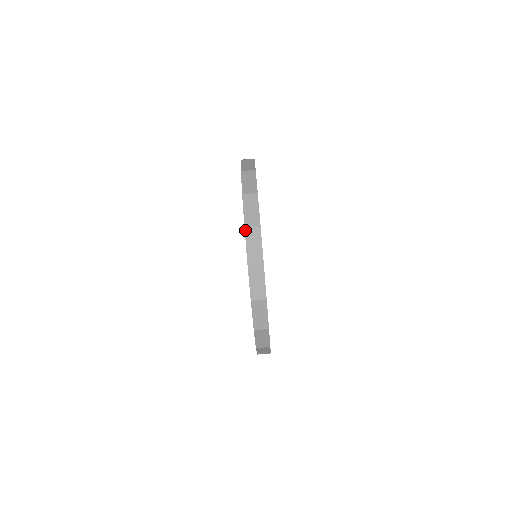
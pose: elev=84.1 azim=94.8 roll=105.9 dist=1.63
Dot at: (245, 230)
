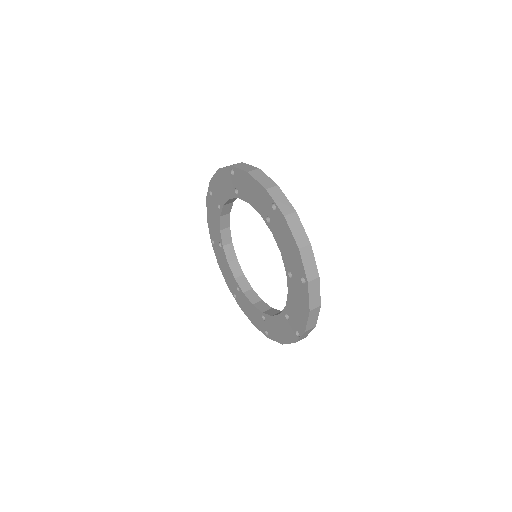
Dot at: (286, 219)
